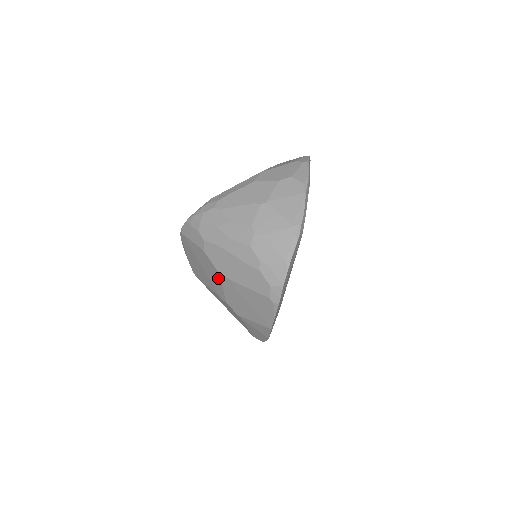
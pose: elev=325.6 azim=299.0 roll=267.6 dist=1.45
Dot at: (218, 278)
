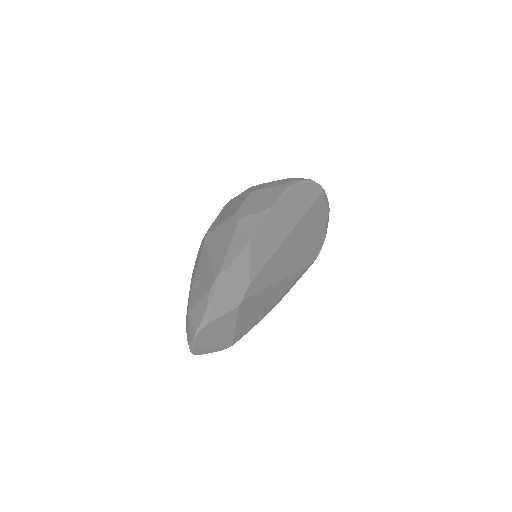
Dot at: (245, 198)
